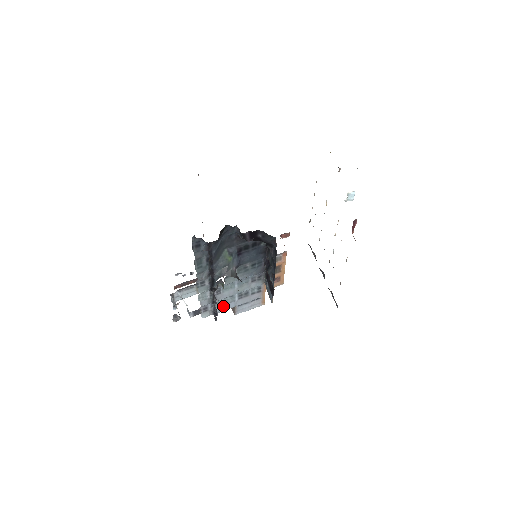
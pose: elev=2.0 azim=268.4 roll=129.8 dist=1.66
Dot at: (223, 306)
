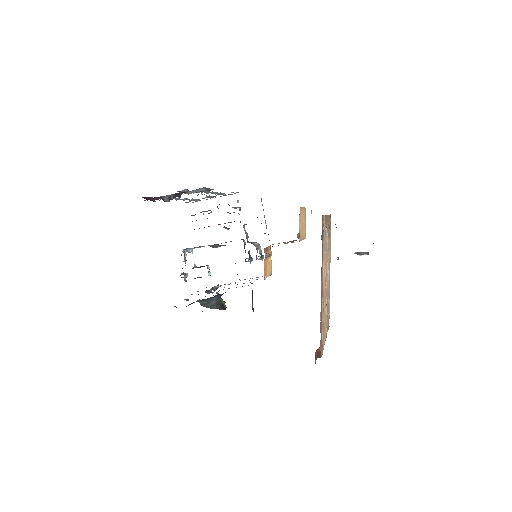
Dot at: occluded
